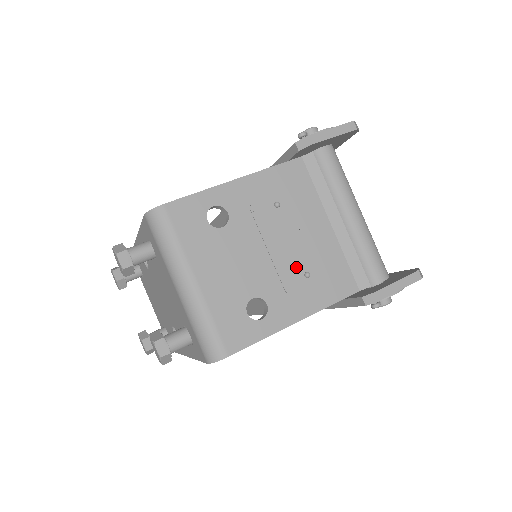
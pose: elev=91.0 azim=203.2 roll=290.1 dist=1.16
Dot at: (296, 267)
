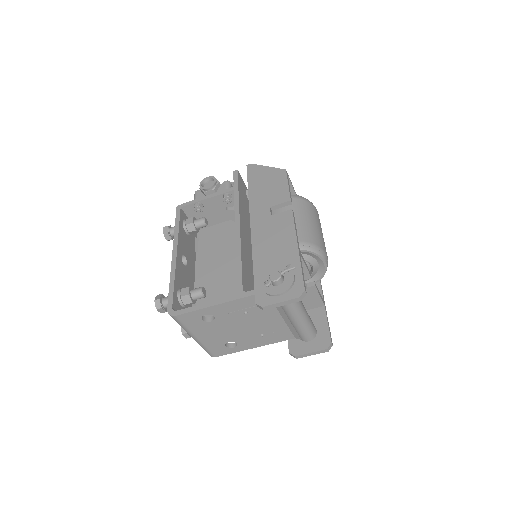
Dot at: (256, 333)
